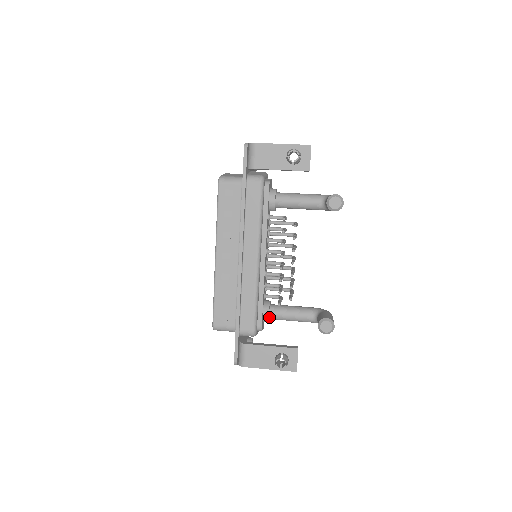
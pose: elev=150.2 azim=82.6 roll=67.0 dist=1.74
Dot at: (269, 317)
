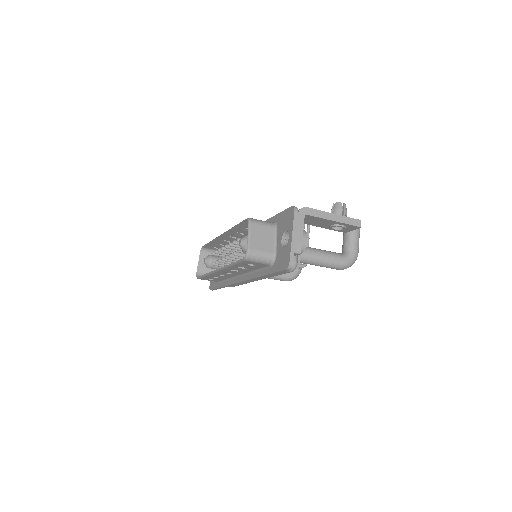
Dot at: occluded
